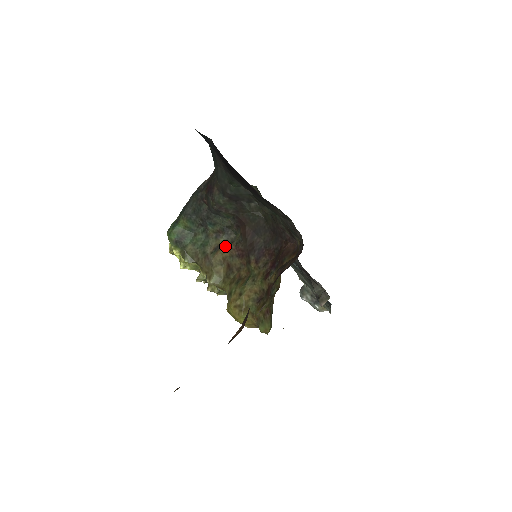
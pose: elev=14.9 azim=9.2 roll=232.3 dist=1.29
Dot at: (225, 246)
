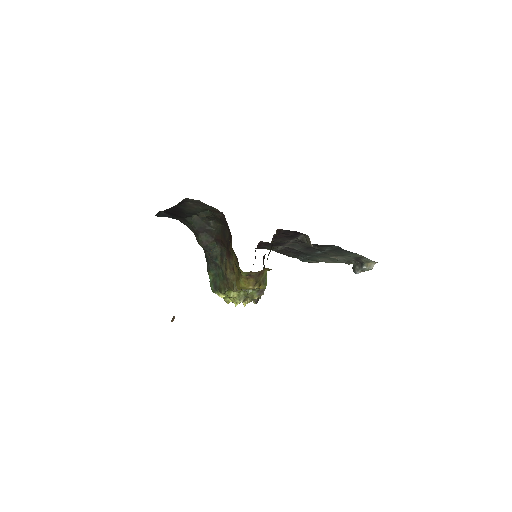
Dot at: (226, 262)
